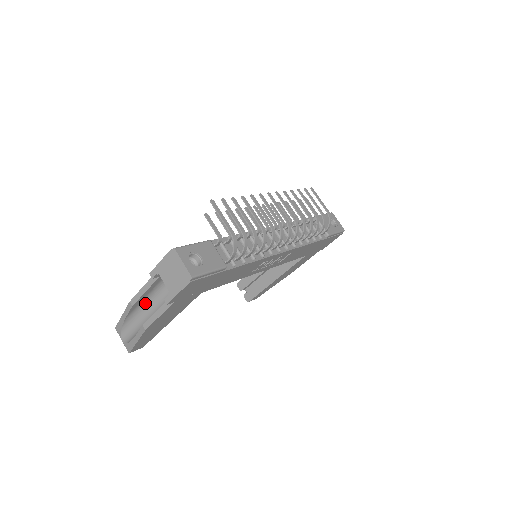
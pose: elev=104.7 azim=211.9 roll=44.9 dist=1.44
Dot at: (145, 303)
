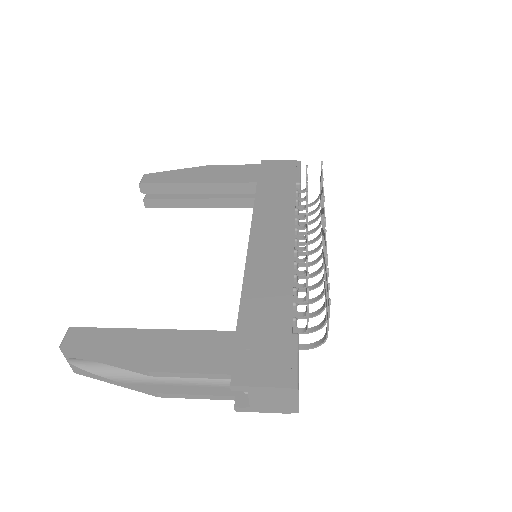
Dot at: occluded
